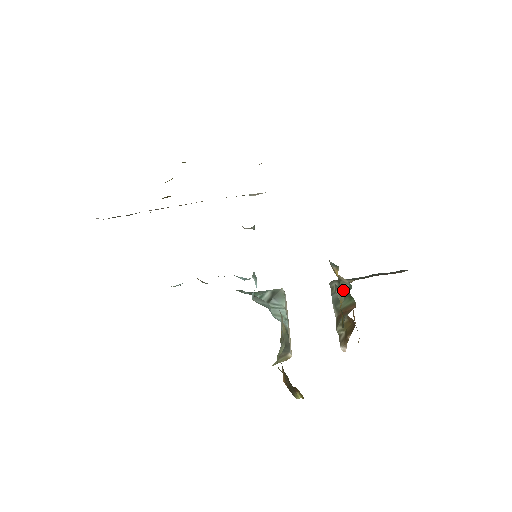
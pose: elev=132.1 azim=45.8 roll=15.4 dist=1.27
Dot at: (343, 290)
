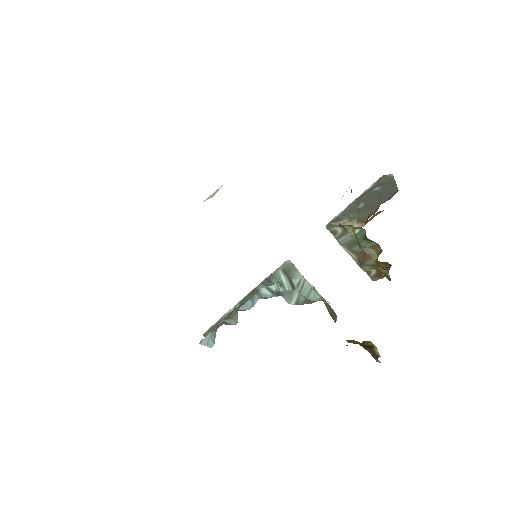
Dot at: occluded
